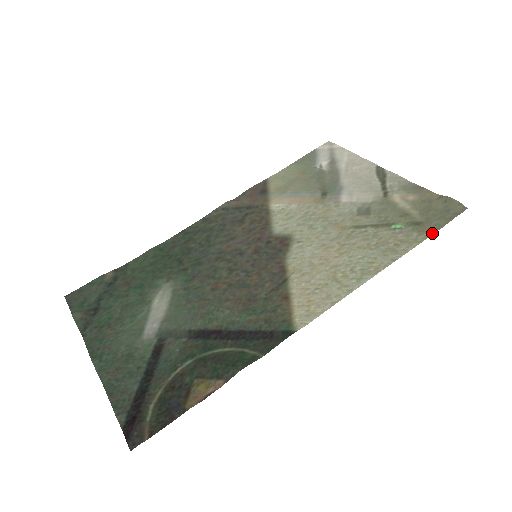
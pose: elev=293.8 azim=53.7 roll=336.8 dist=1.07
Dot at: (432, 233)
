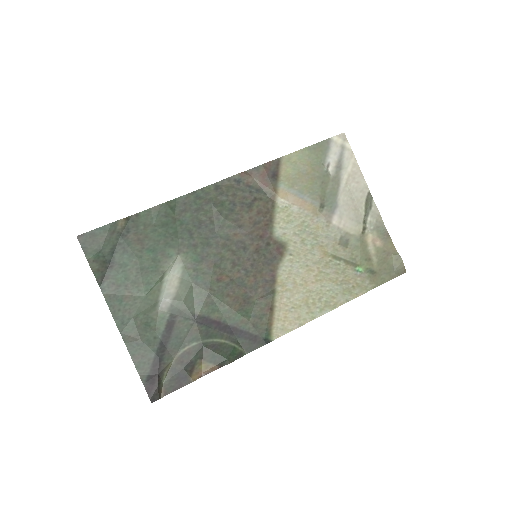
Dot at: occluded
